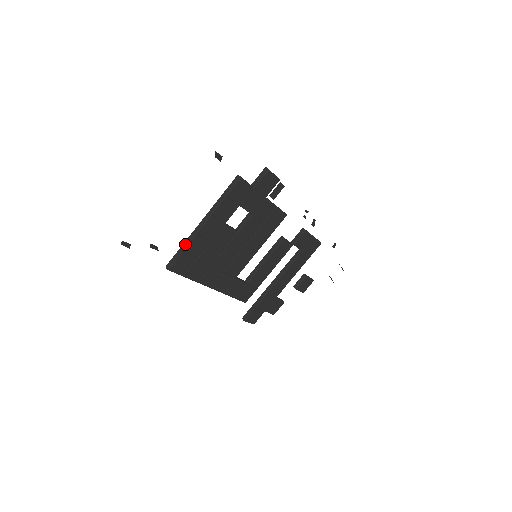
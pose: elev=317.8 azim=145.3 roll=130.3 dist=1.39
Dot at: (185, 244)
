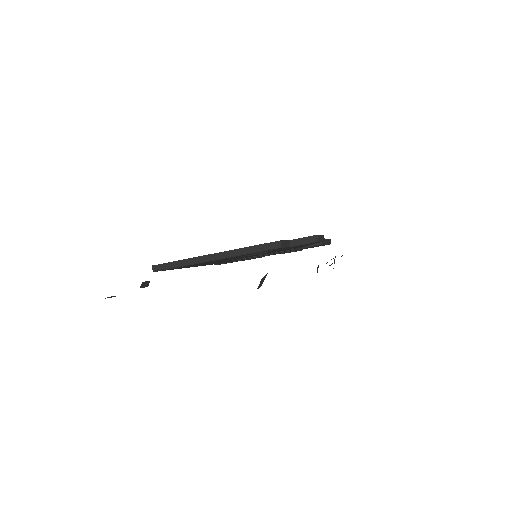
Dot at: (183, 262)
